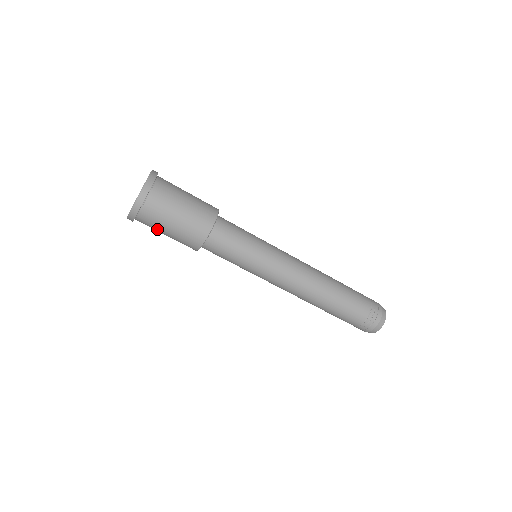
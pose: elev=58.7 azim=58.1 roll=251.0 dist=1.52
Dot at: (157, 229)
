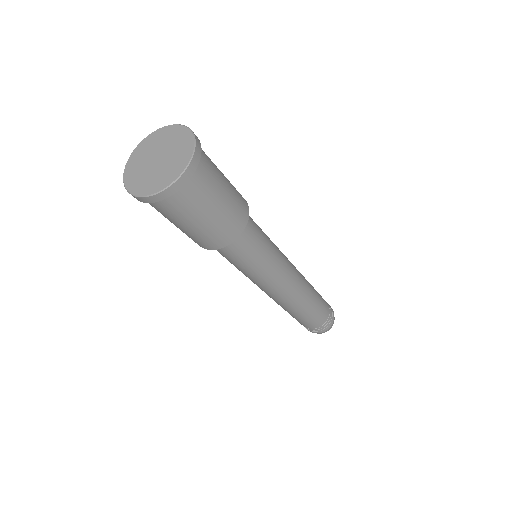
Dot at: occluded
